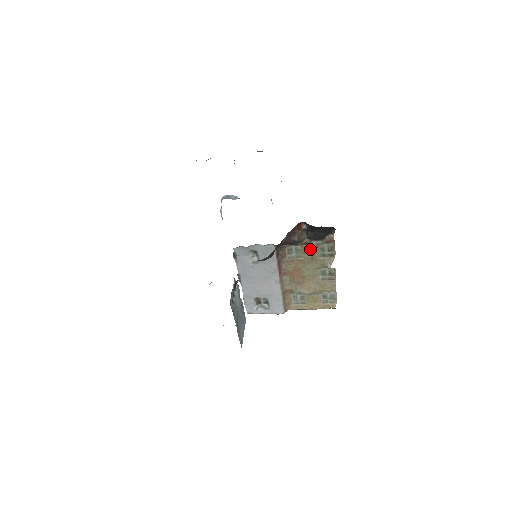
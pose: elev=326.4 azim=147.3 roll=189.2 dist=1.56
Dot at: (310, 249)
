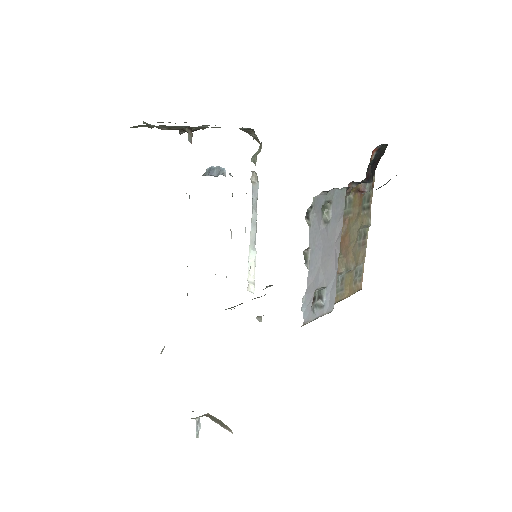
Dot at: (359, 199)
